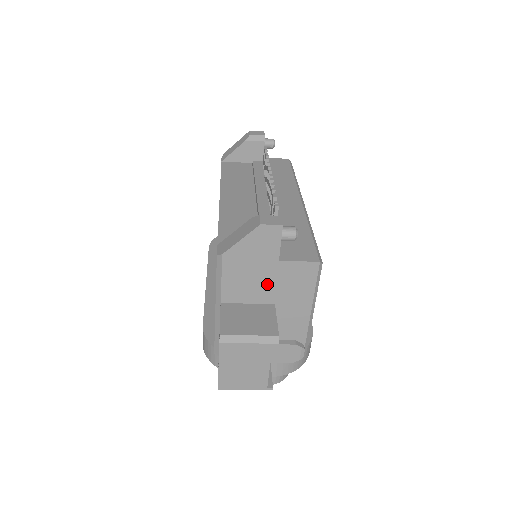
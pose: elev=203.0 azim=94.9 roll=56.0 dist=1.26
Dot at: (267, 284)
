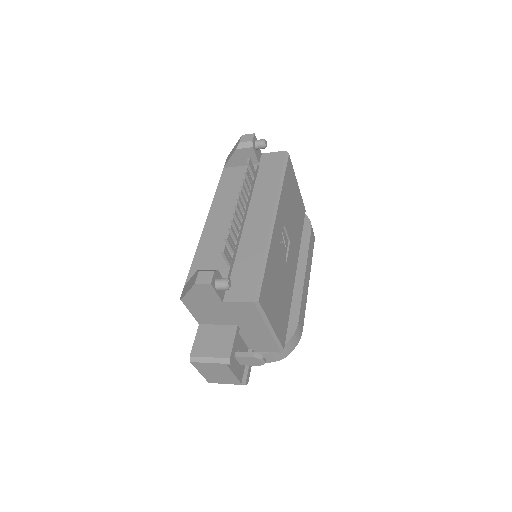
Dot at: (224, 314)
